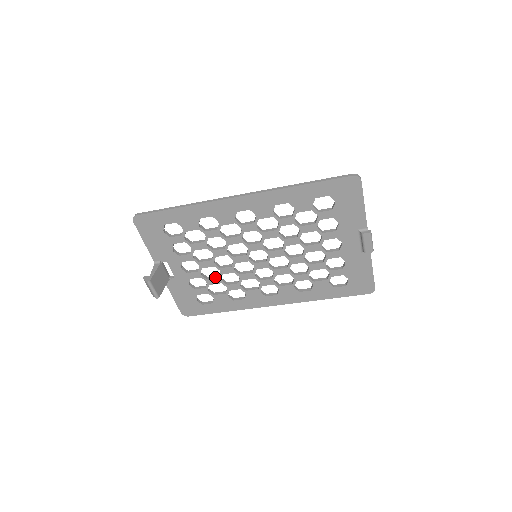
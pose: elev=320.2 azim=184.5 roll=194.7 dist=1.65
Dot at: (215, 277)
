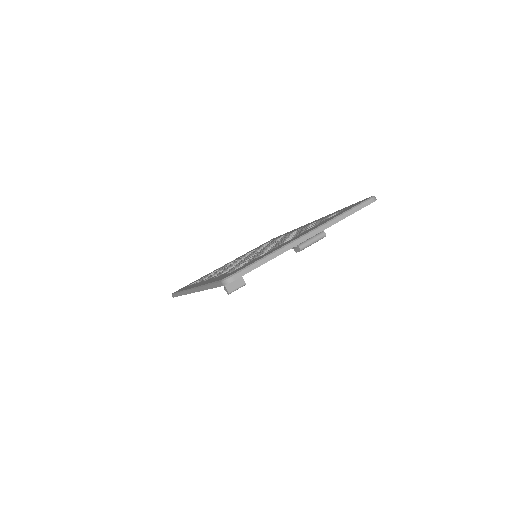
Dot at: occluded
